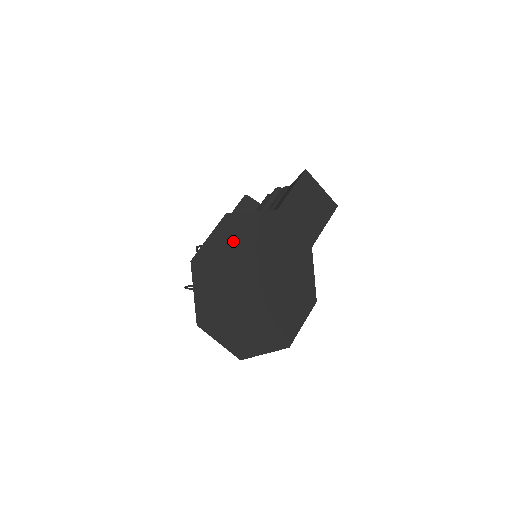
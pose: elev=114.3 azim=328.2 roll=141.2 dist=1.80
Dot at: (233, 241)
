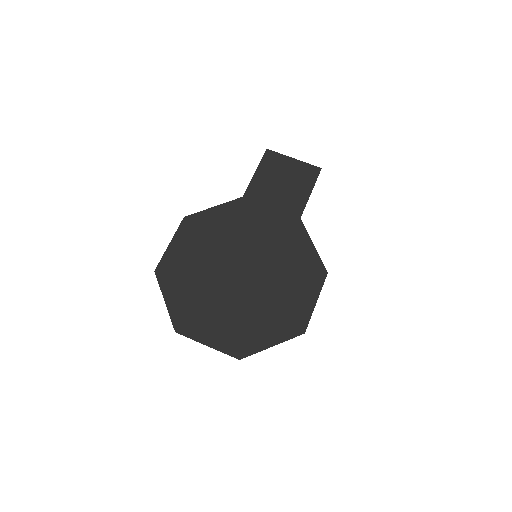
Dot at: (198, 240)
